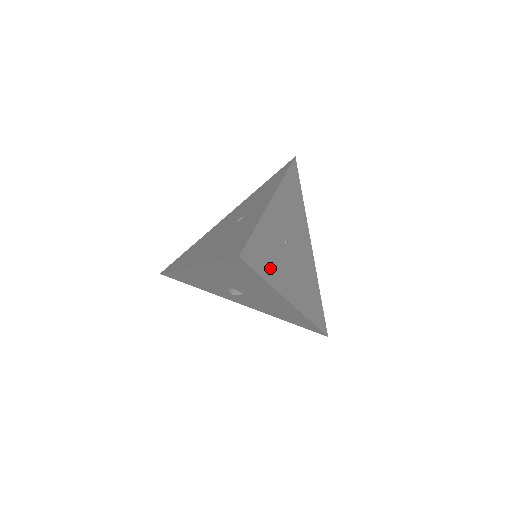
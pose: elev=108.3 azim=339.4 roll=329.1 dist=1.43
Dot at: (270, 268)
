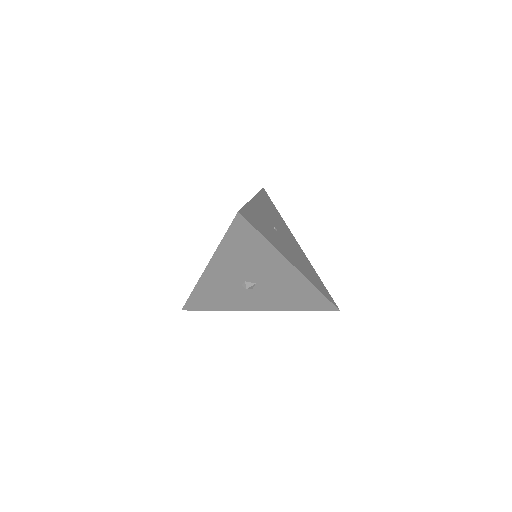
Dot at: (267, 234)
